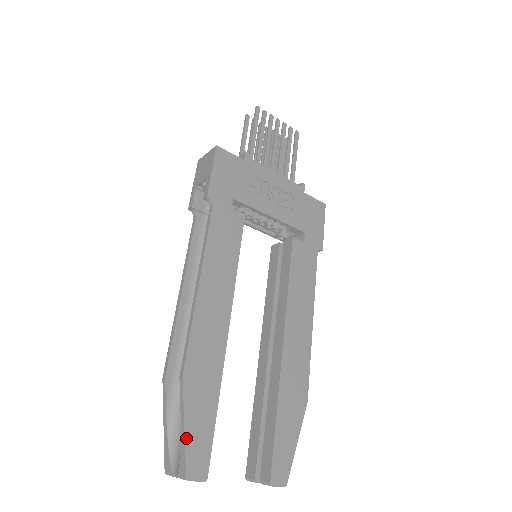
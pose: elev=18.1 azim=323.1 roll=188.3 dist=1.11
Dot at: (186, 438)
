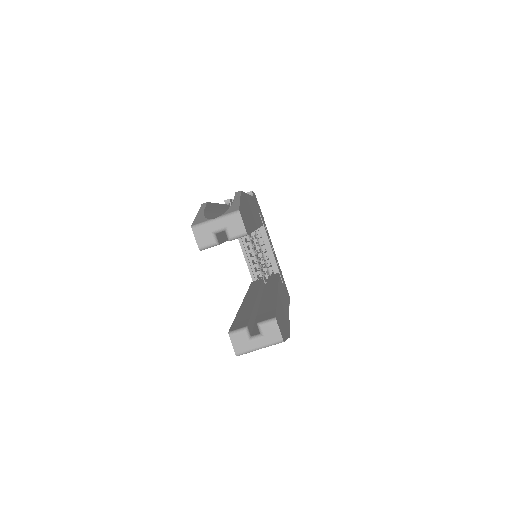
Dot at: (240, 203)
